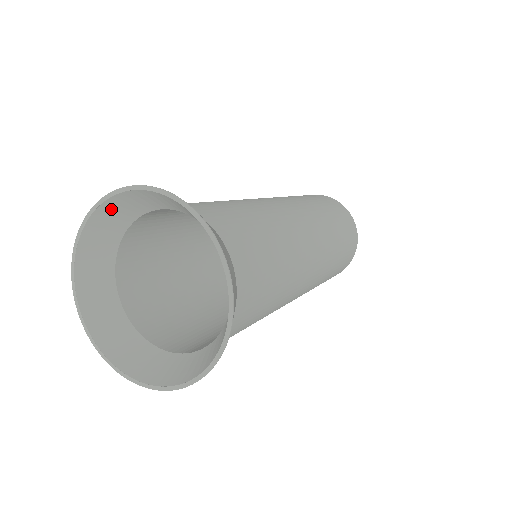
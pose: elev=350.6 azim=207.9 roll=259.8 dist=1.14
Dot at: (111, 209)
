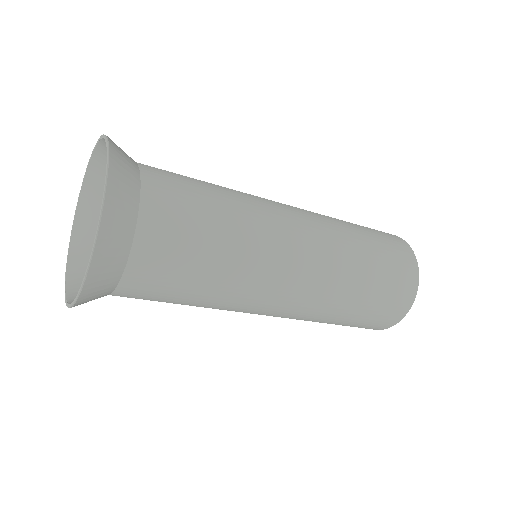
Dot at: (92, 185)
